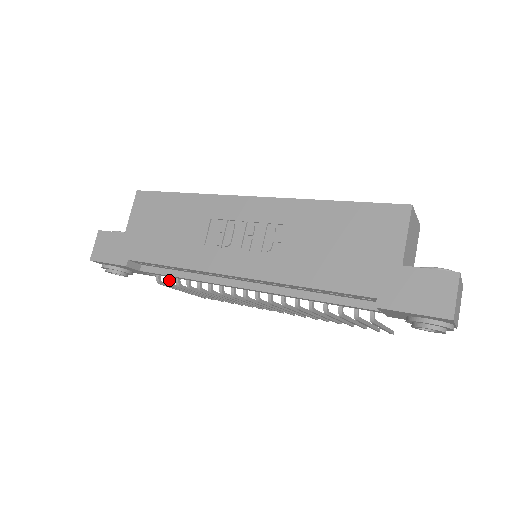
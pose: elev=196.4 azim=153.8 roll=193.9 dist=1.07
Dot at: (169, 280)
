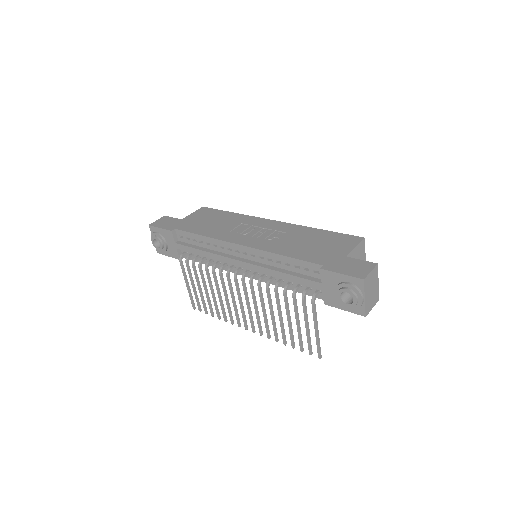
Dot at: (189, 258)
